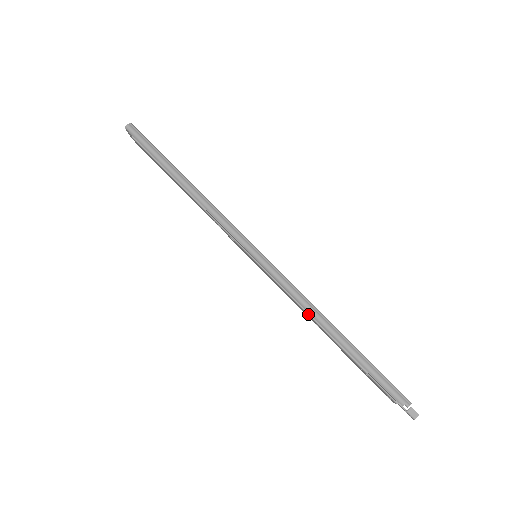
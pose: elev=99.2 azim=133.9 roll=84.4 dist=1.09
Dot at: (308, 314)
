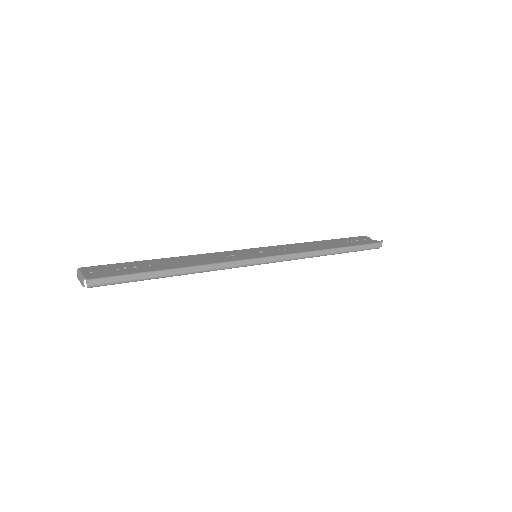
Dot at: occluded
